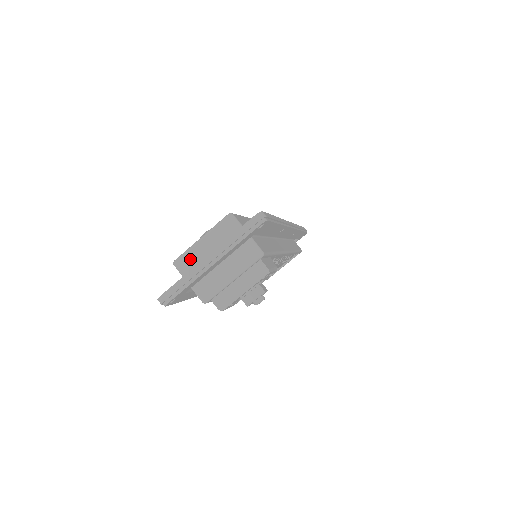
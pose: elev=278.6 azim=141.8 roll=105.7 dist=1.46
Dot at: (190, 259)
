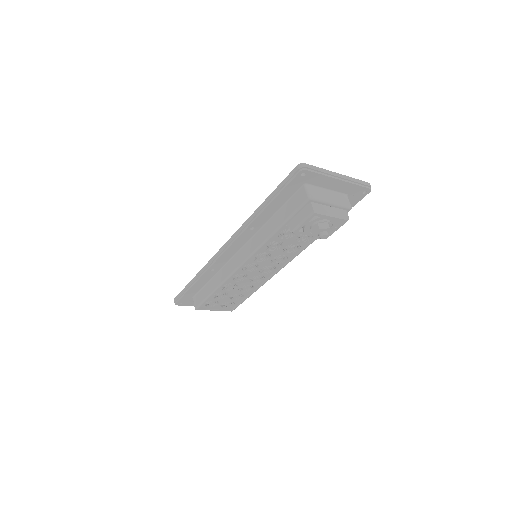
Dot at: occluded
